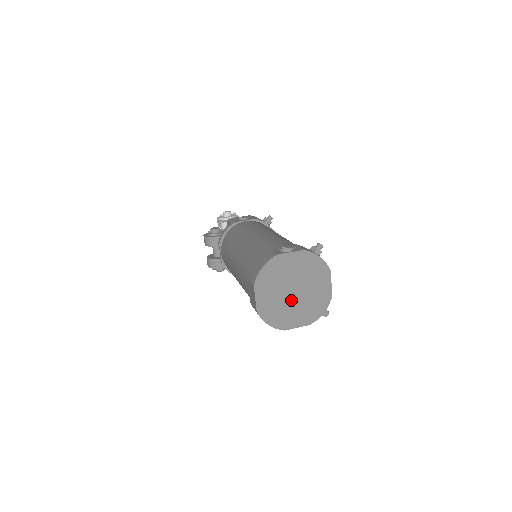
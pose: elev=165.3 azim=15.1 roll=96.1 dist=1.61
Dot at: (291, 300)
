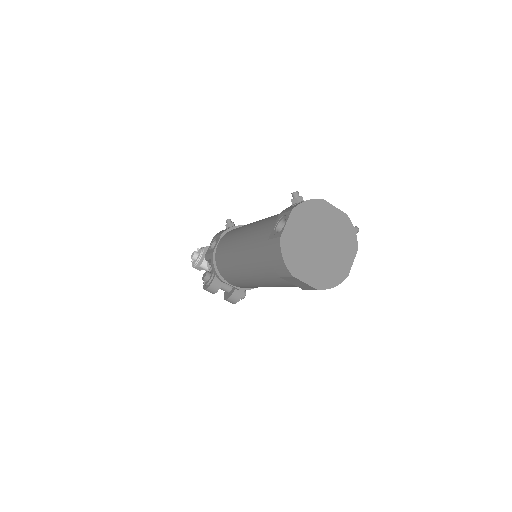
Dot at: (326, 252)
